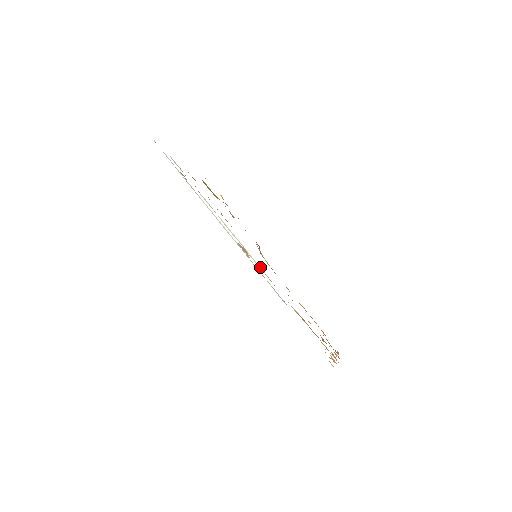
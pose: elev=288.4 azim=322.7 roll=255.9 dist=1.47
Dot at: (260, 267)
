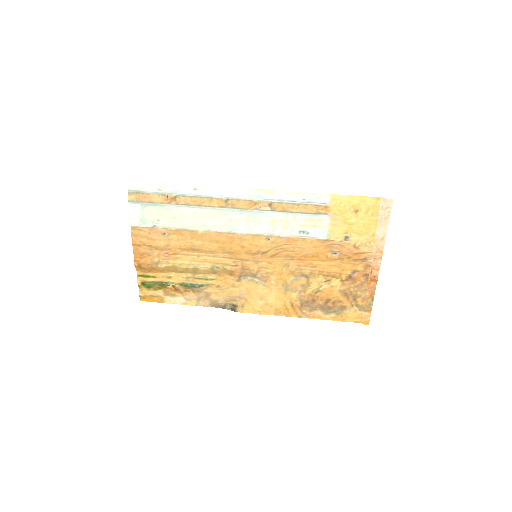
Dot at: (275, 234)
